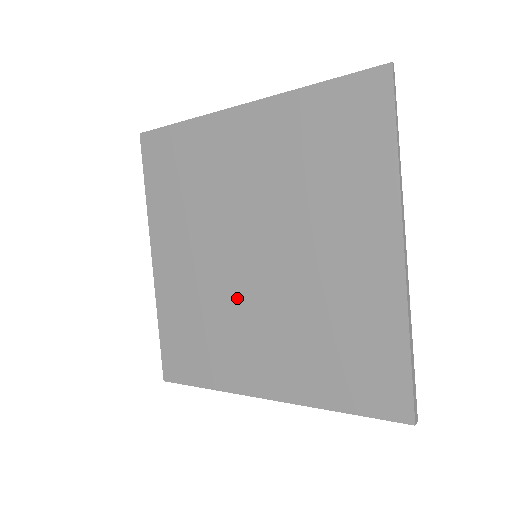
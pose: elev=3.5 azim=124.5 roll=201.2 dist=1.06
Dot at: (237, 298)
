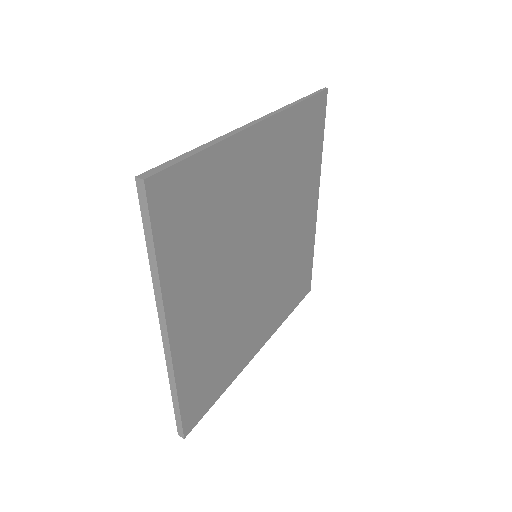
Dot at: occluded
